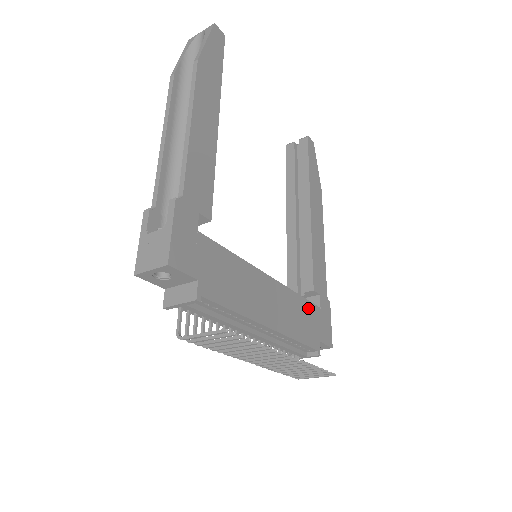
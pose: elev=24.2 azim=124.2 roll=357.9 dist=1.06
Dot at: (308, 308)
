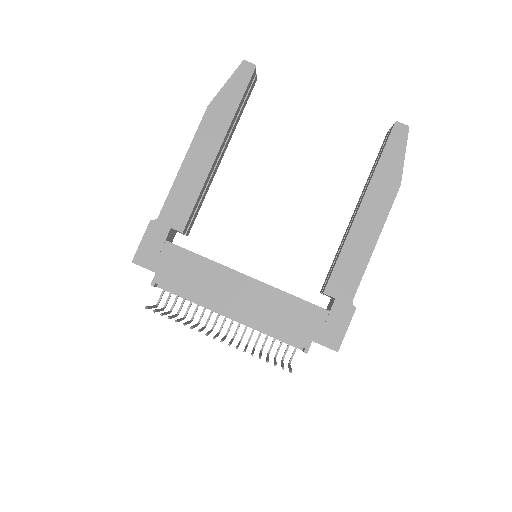
Dot at: (303, 308)
